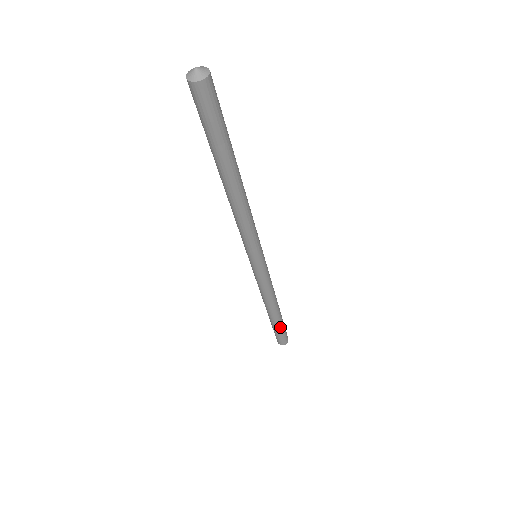
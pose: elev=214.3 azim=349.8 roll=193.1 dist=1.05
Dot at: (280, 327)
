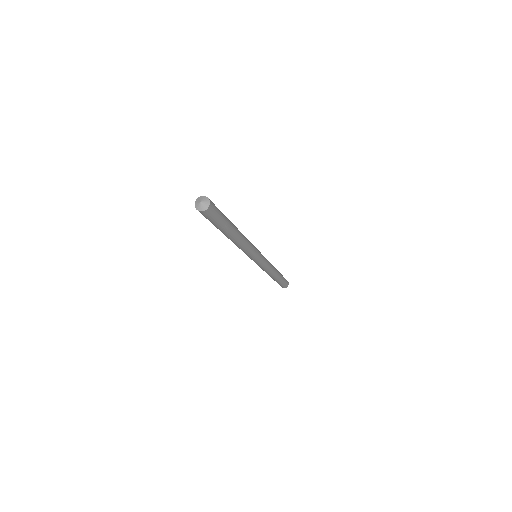
Dot at: (281, 281)
